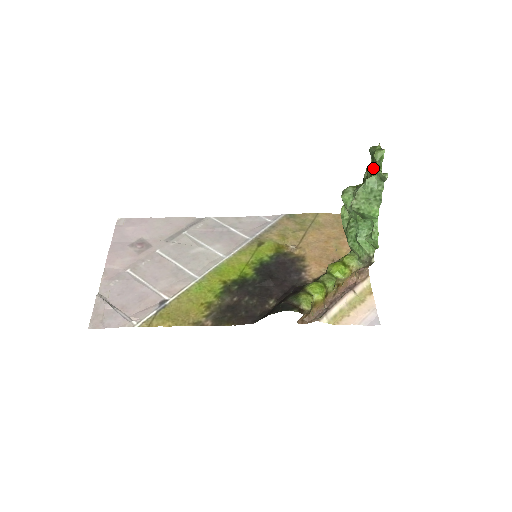
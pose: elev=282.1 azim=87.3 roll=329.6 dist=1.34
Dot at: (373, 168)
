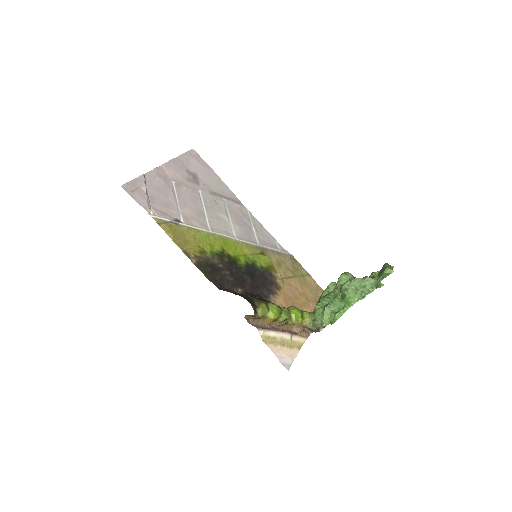
Dot at: (377, 276)
